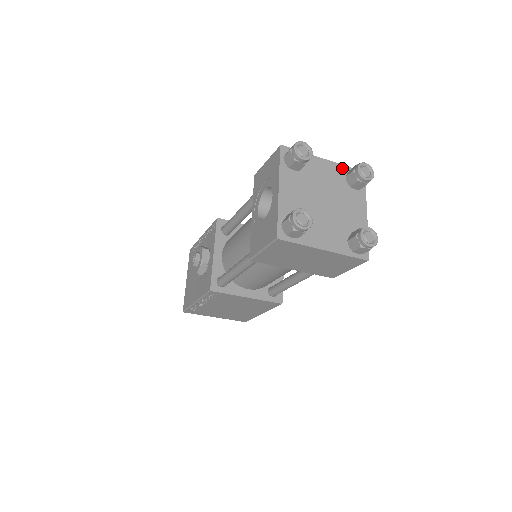
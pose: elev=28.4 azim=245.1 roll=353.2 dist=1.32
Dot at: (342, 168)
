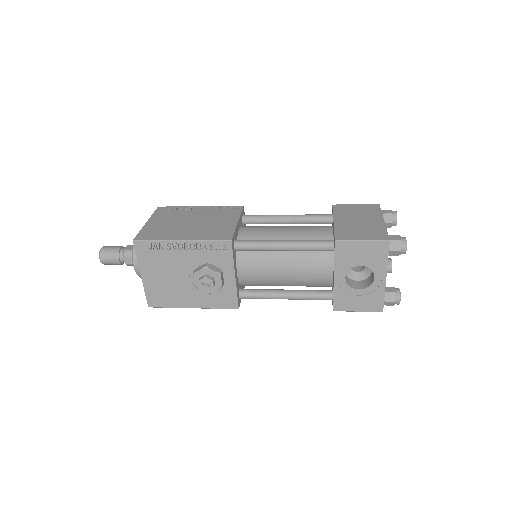
Dot at: occluded
